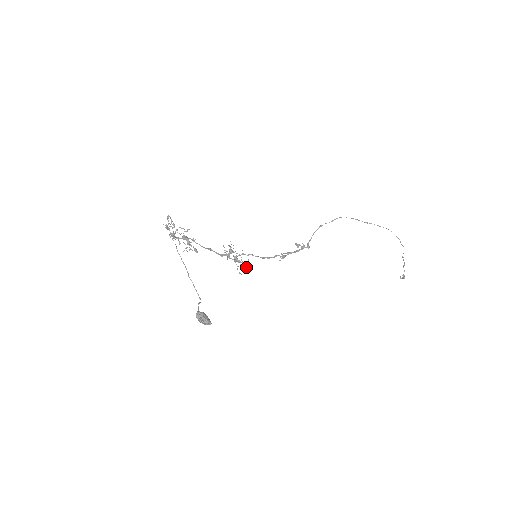
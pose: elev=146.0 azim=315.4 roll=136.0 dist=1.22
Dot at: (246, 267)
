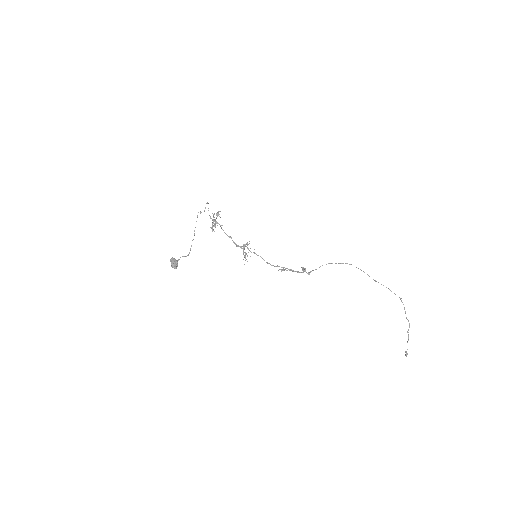
Dot at: (245, 260)
